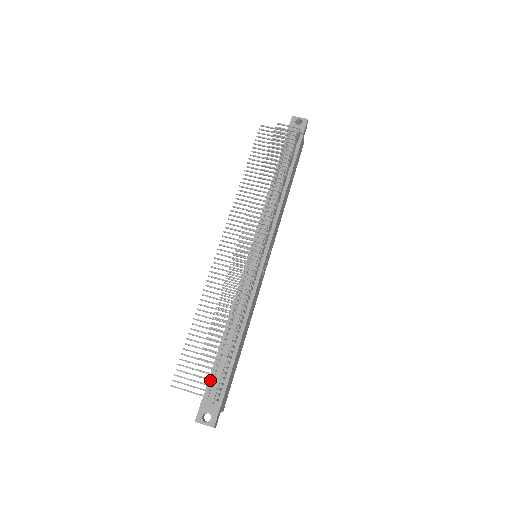
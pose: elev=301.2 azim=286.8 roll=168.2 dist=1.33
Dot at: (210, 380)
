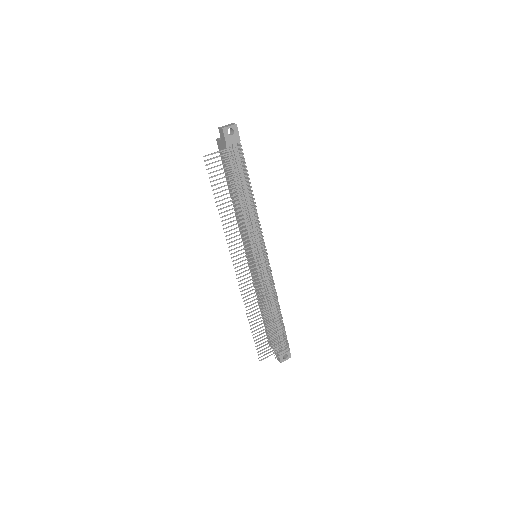
Dot at: occluded
